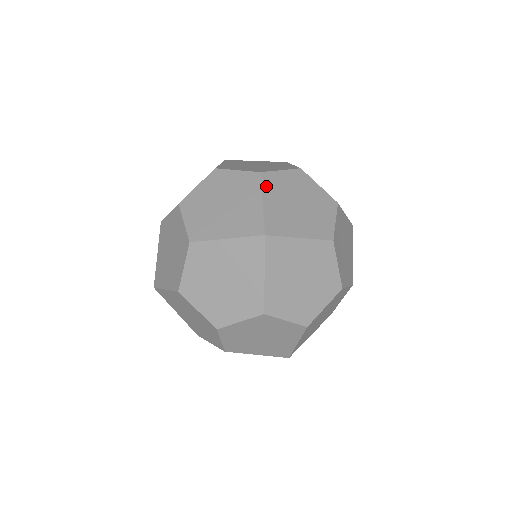
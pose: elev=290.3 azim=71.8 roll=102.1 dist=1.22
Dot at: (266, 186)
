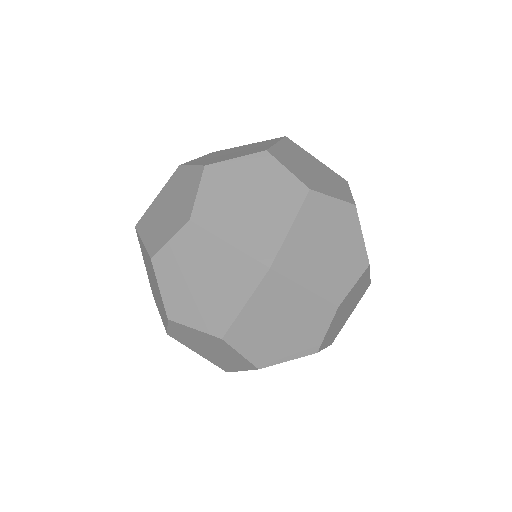
Dot at: occluded
